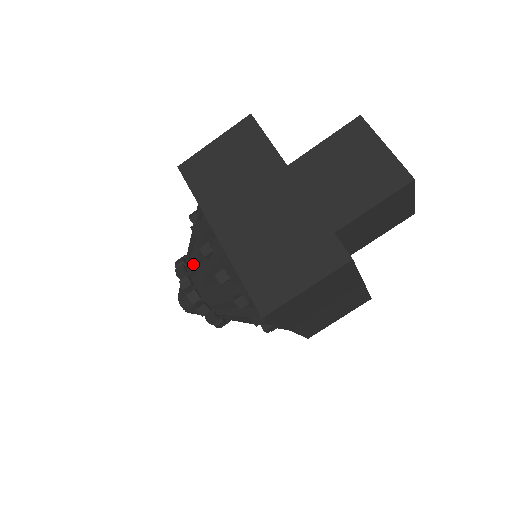
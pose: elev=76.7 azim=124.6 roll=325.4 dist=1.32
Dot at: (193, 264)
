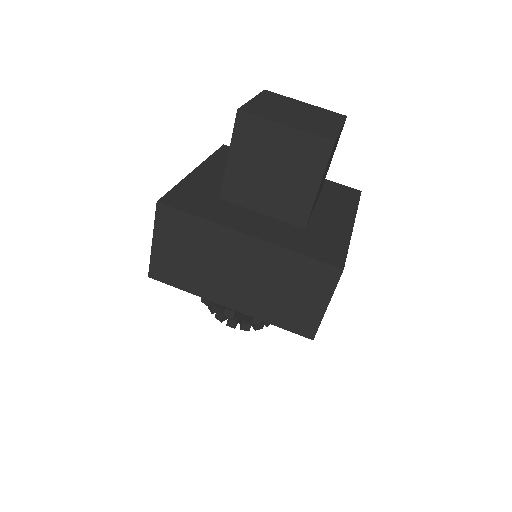
Dot at: occluded
